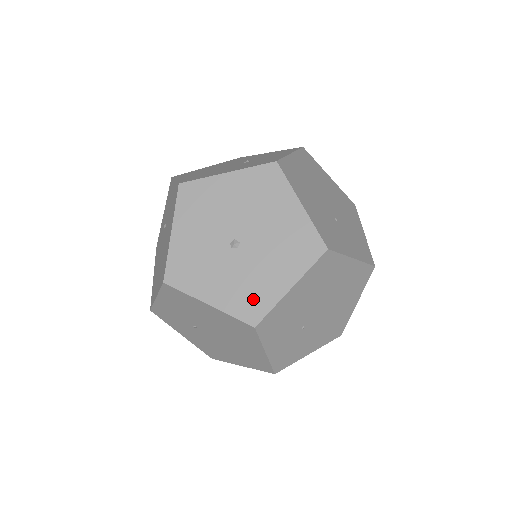
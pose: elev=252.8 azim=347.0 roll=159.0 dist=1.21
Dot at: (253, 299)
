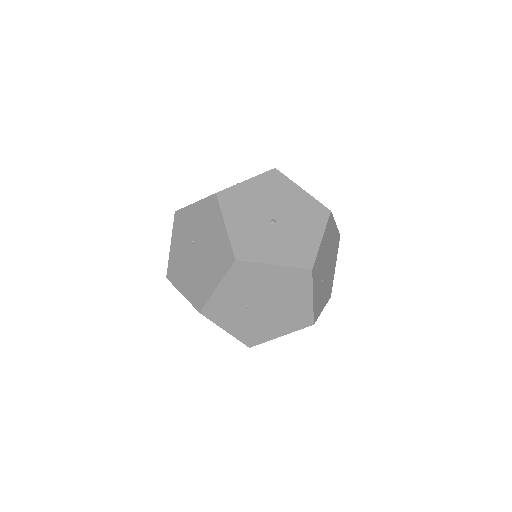
Dot at: (302, 252)
